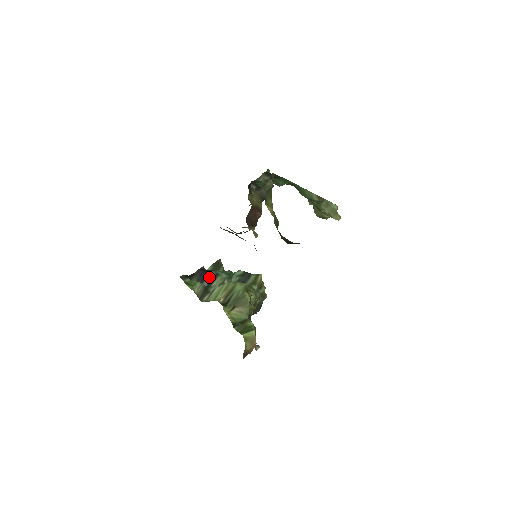
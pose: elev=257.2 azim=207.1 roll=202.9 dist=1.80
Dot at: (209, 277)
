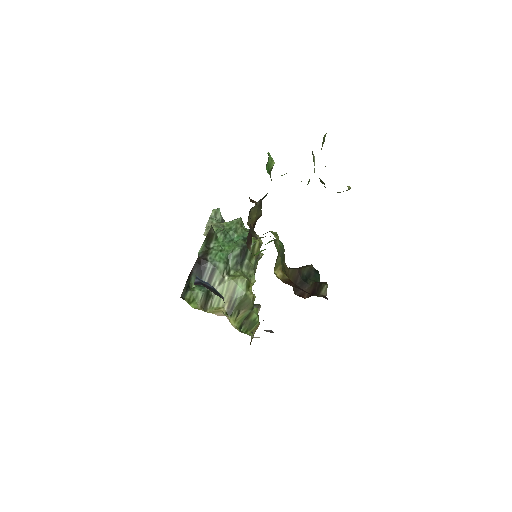
Dot at: (207, 272)
